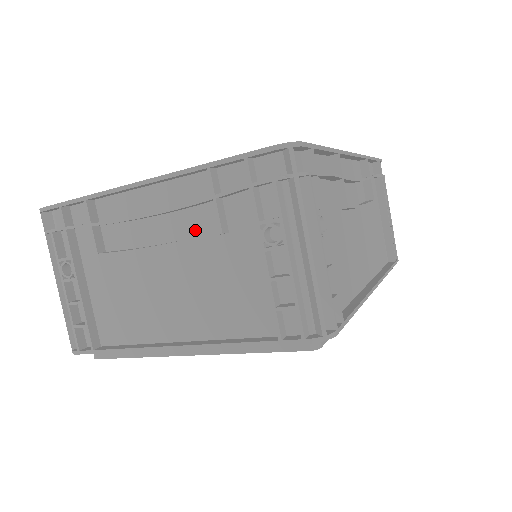
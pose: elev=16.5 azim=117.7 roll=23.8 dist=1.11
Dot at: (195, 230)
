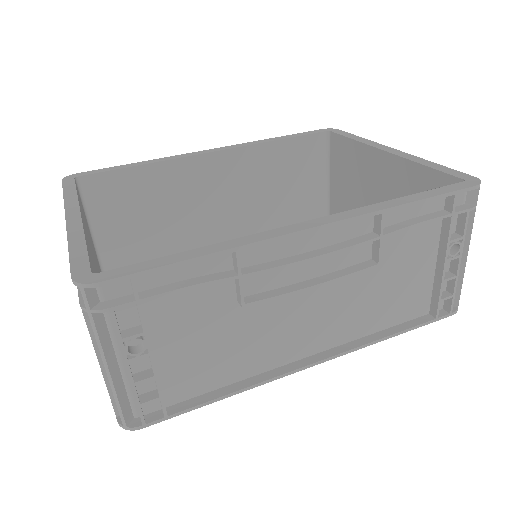
Dot at: occluded
